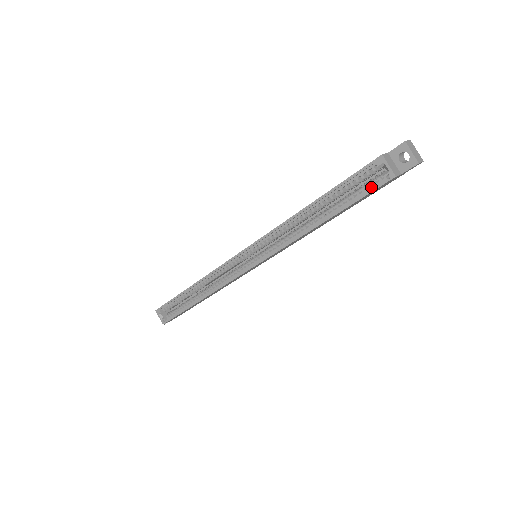
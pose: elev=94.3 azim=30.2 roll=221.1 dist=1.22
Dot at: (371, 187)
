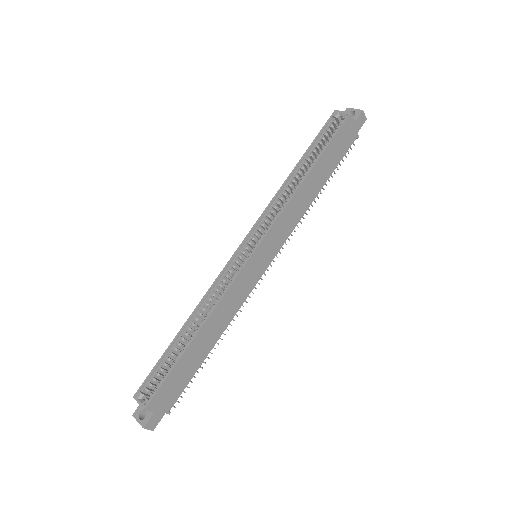
Dot at: (337, 130)
